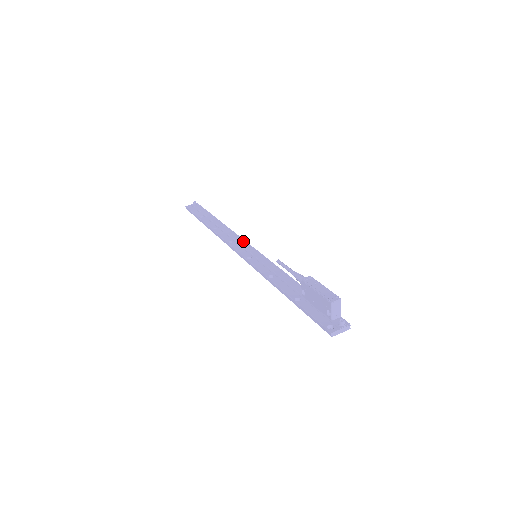
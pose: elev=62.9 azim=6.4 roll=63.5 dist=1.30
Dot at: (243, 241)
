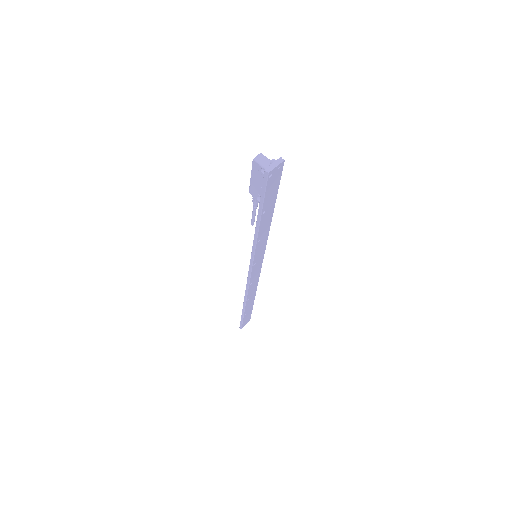
Dot at: occluded
